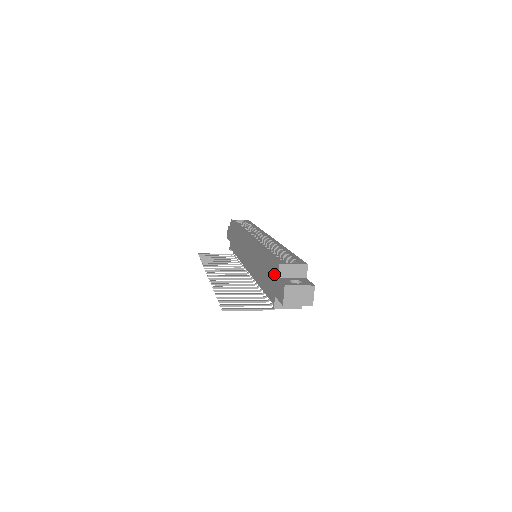
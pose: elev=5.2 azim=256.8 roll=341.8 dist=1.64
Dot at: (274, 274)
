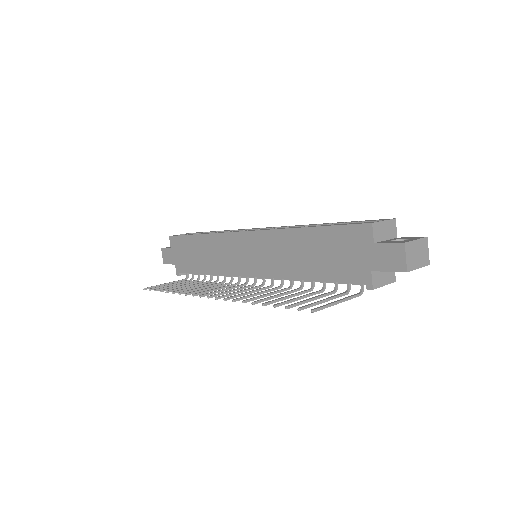
Dot at: (358, 243)
